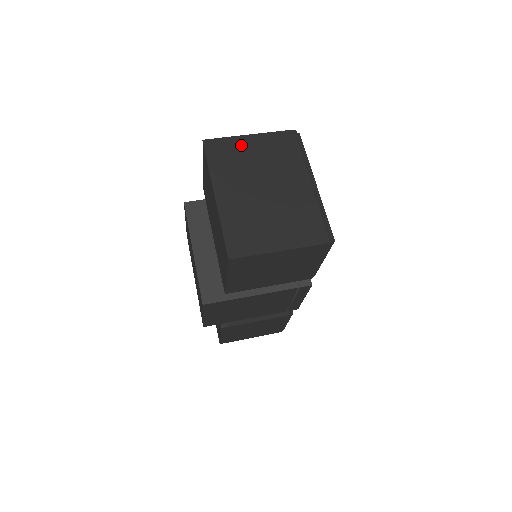
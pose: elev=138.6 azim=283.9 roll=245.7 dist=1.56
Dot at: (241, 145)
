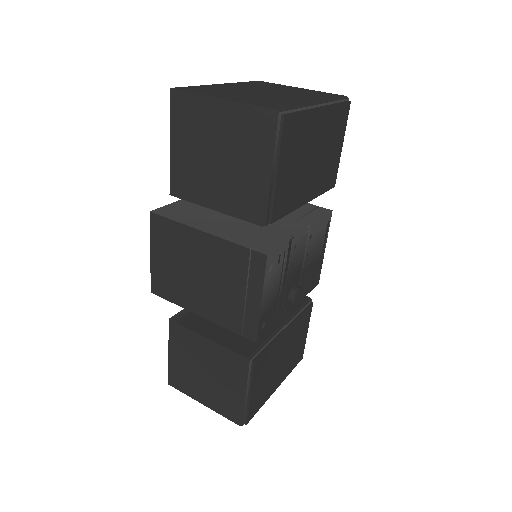
Dot at: (285, 87)
